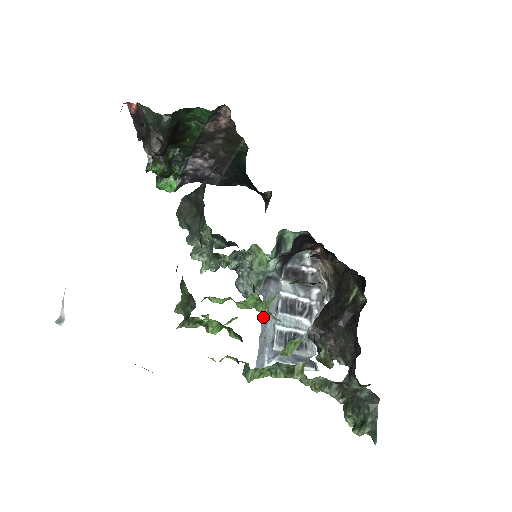
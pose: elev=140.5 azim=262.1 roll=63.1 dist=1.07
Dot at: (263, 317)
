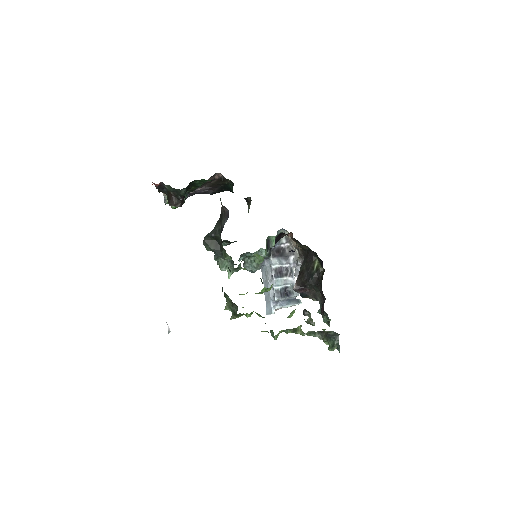
Dot at: (264, 280)
